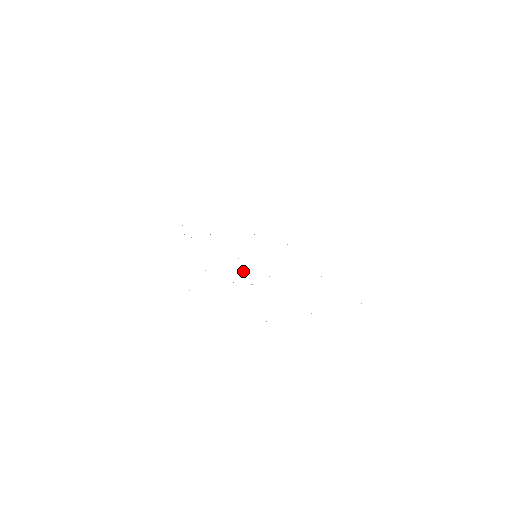
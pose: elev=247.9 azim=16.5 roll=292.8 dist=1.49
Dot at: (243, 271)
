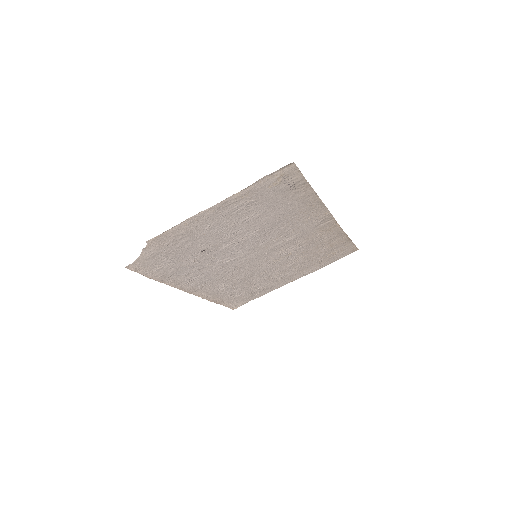
Dot at: (216, 258)
